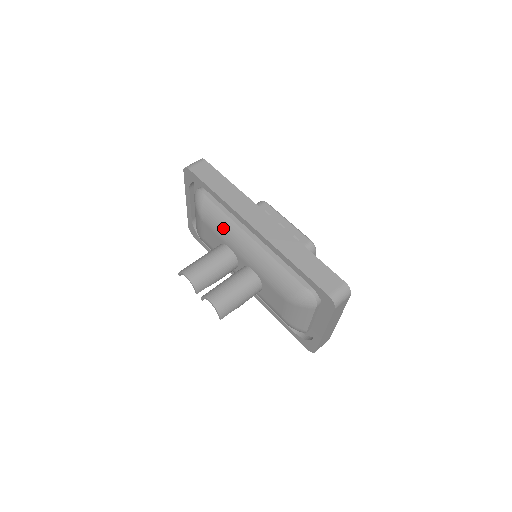
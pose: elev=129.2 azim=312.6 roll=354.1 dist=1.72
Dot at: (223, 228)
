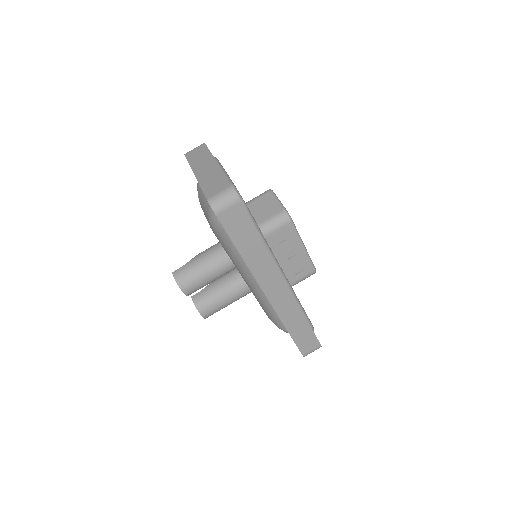
Dot at: (234, 259)
